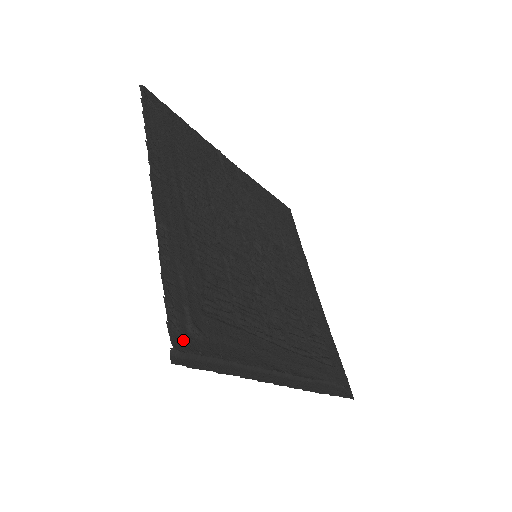
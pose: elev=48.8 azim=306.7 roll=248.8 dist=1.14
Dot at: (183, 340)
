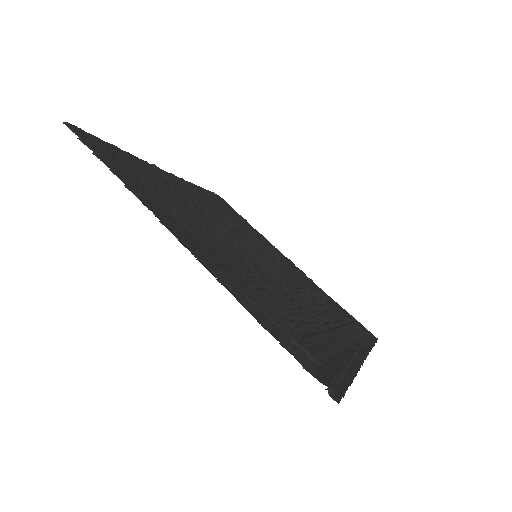
Dot at: (321, 374)
